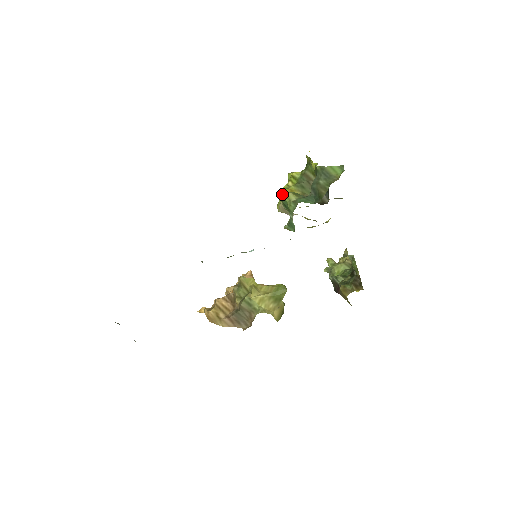
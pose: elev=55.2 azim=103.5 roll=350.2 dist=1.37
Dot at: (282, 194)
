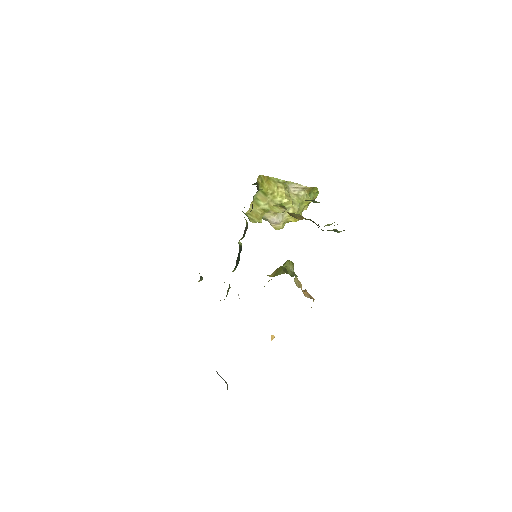
Dot at: occluded
